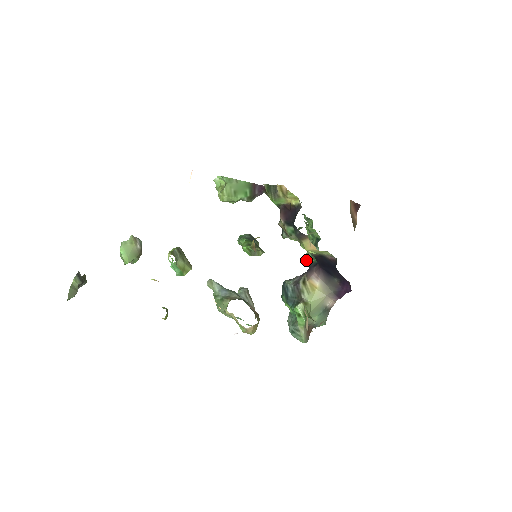
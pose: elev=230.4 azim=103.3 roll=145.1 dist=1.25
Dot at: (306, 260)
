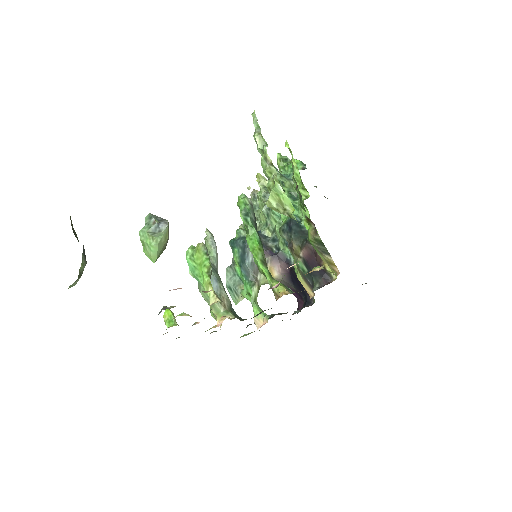
Dot at: (267, 212)
